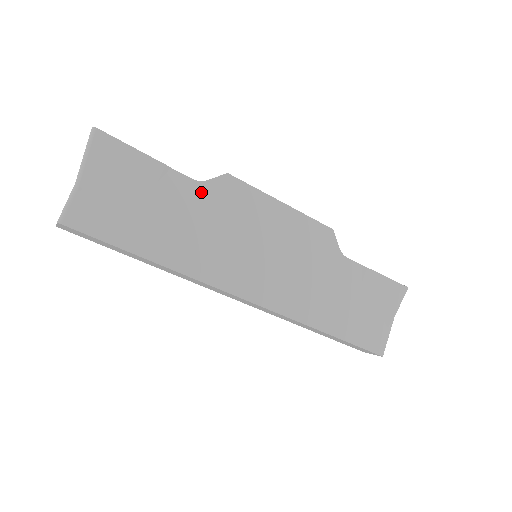
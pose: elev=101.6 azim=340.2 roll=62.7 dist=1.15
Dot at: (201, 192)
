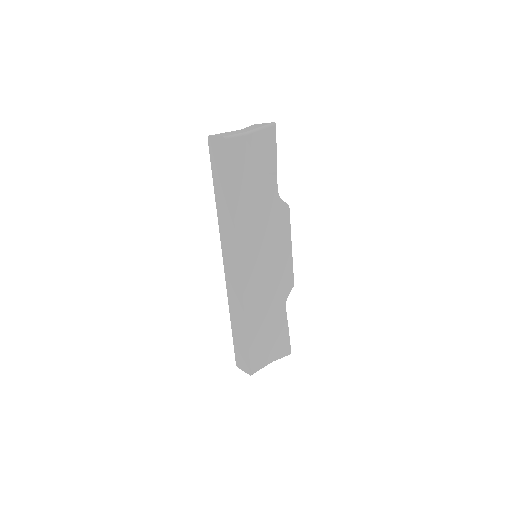
Dot at: (275, 200)
